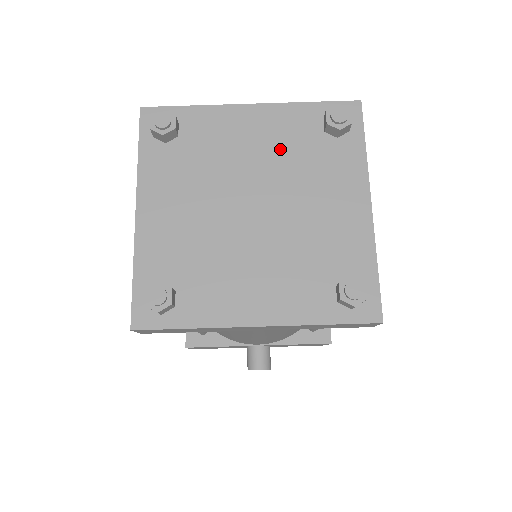
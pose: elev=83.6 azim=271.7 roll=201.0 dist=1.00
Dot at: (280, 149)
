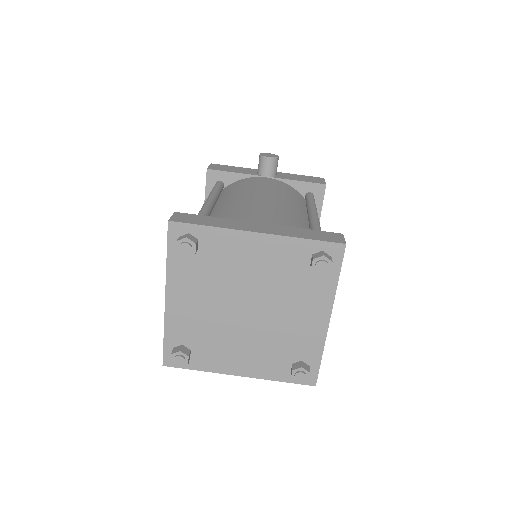
Dot at: (274, 272)
